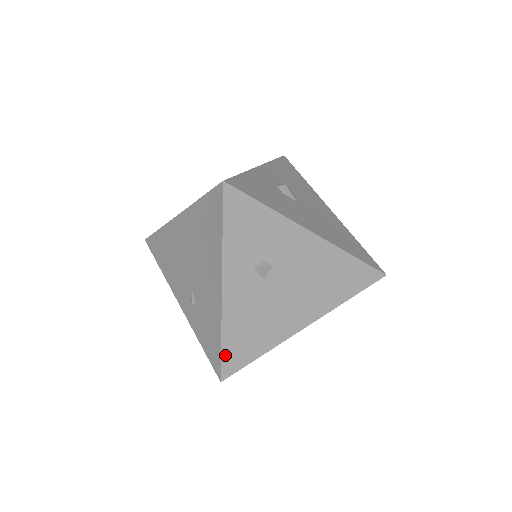
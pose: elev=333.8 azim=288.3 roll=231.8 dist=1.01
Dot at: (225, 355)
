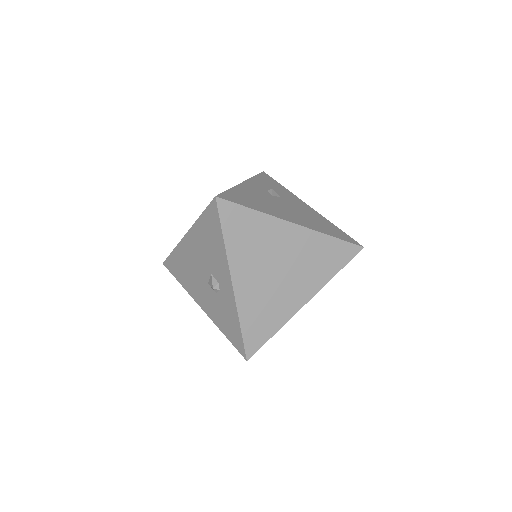
Dot at: (228, 193)
